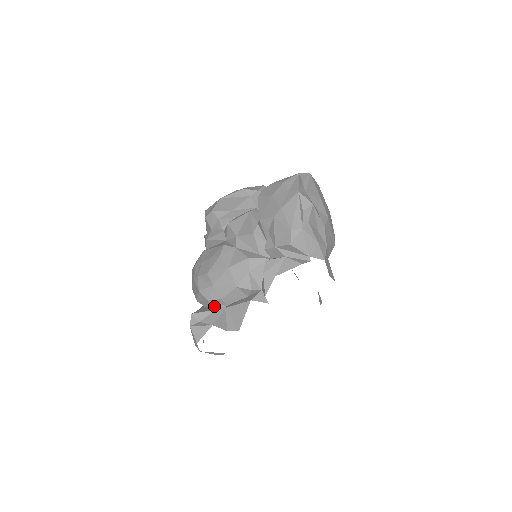
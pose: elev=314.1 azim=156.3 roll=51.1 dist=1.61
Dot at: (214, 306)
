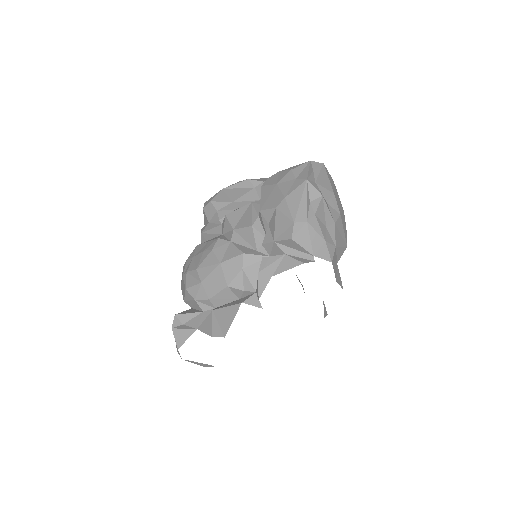
Dot at: (201, 307)
